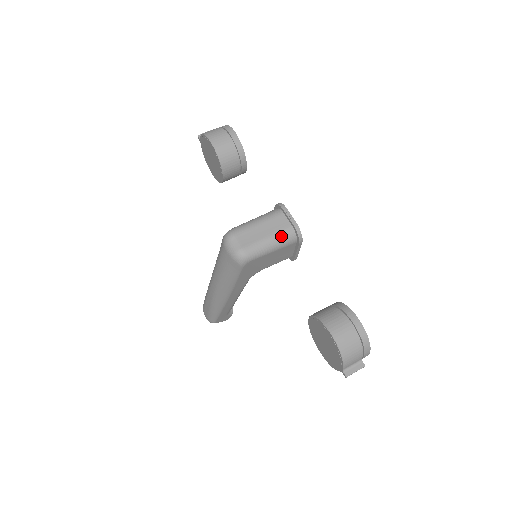
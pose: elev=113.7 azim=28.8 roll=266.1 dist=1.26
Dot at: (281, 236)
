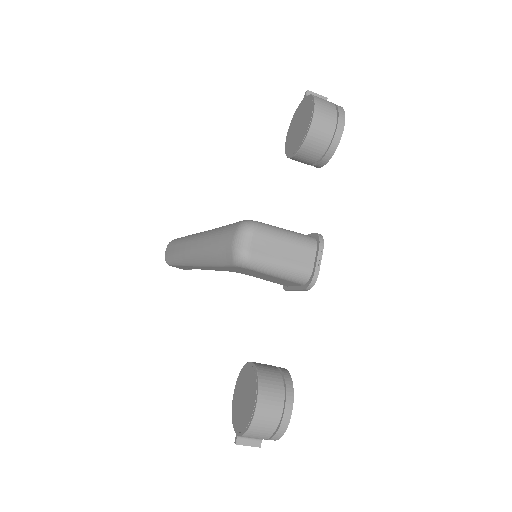
Dot at: (295, 270)
